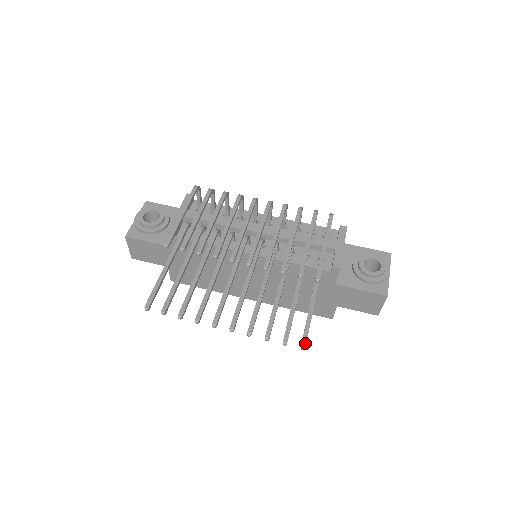
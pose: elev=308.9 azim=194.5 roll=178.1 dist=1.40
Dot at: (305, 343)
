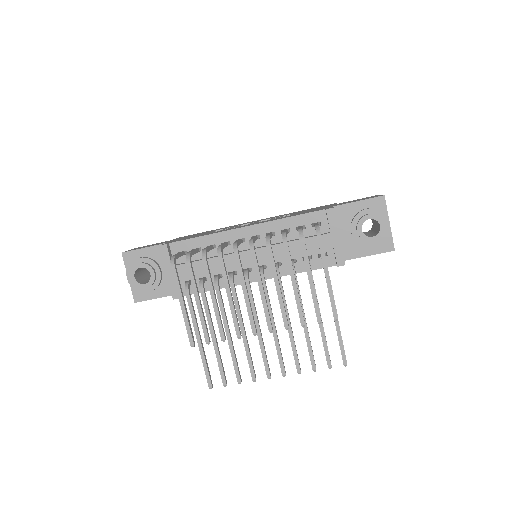
Dot at: (346, 362)
